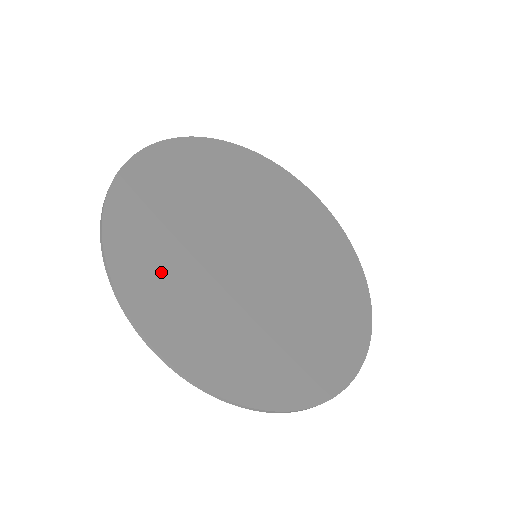
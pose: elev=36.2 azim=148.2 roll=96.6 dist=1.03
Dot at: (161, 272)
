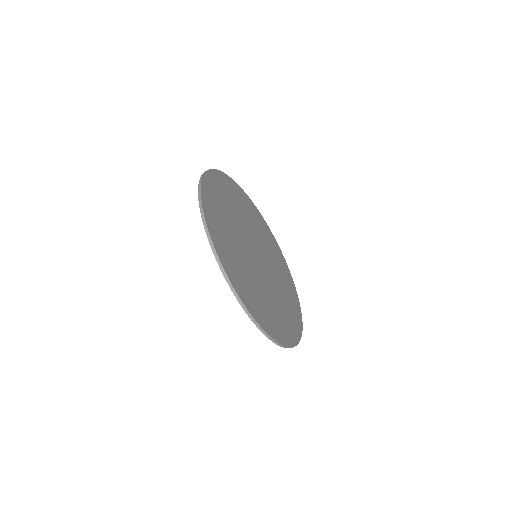
Dot at: (253, 295)
